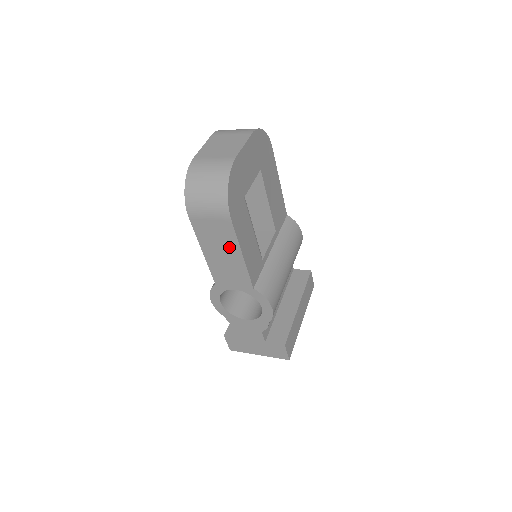
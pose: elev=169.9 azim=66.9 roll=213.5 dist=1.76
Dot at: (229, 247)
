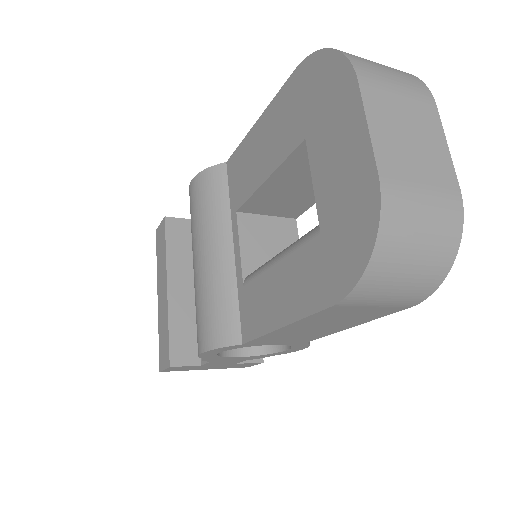
Dot at: (345, 323)
